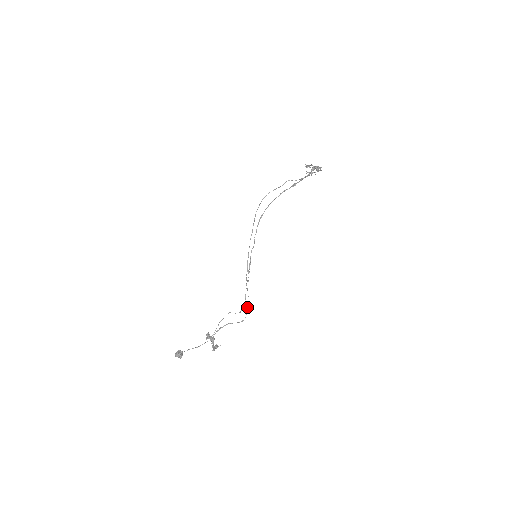
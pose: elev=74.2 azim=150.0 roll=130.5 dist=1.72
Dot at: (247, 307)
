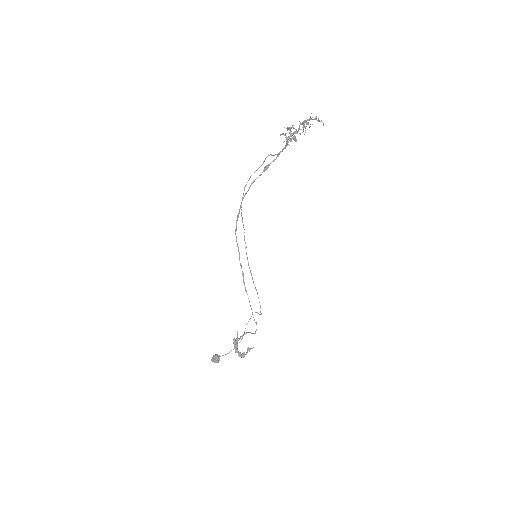
Dot at: (254, 320)
